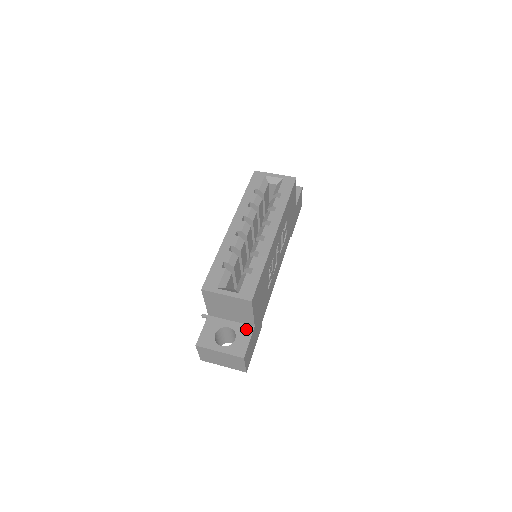
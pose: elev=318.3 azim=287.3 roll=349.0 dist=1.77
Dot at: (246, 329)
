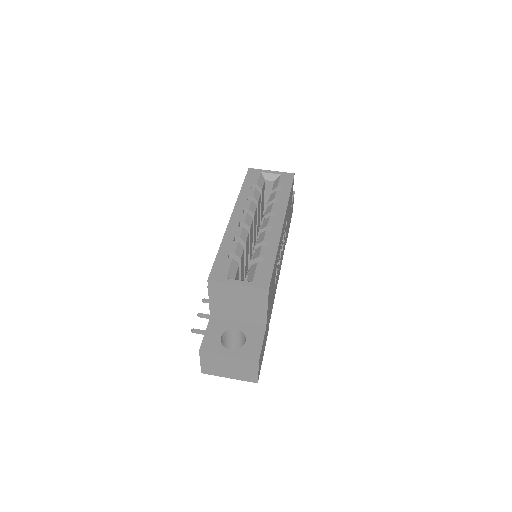
Dot at: (257, 330)
